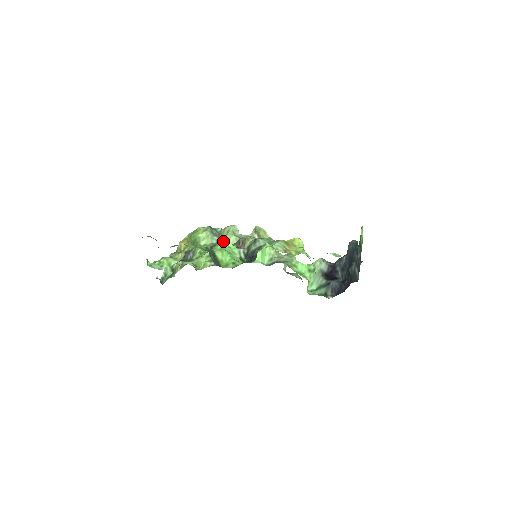
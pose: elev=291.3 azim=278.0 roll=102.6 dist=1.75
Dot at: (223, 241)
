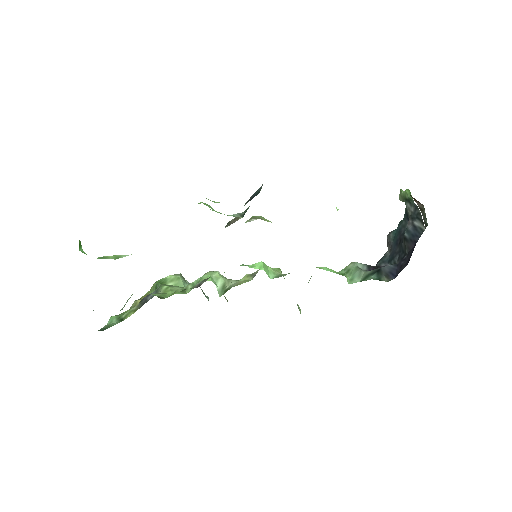
Dot at: occluded
